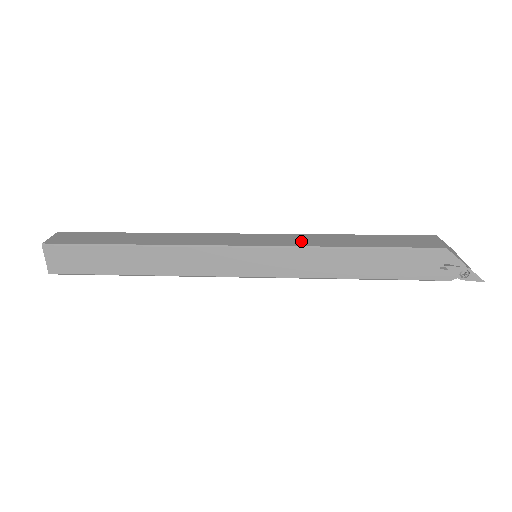
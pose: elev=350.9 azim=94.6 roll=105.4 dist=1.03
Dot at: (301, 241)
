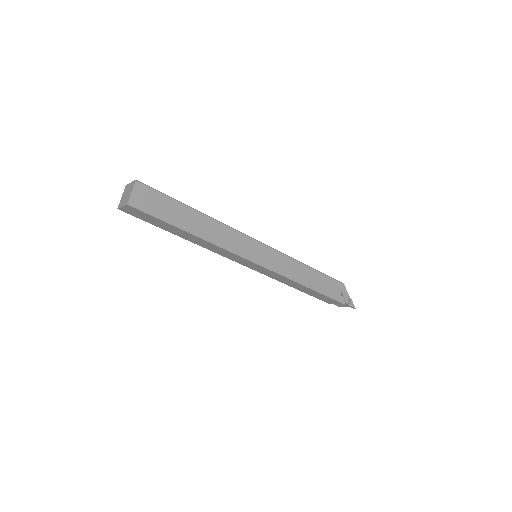
Dot at: occluded
